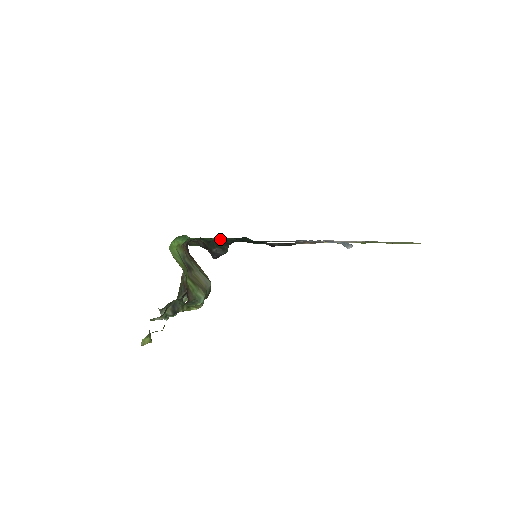
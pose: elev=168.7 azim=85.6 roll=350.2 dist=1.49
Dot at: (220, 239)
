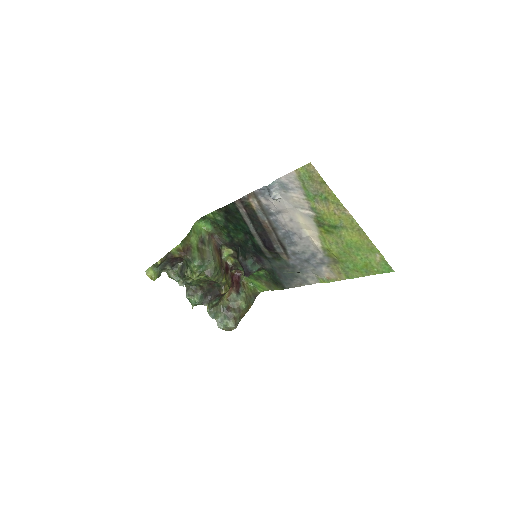
Dot at: (224, 222)
